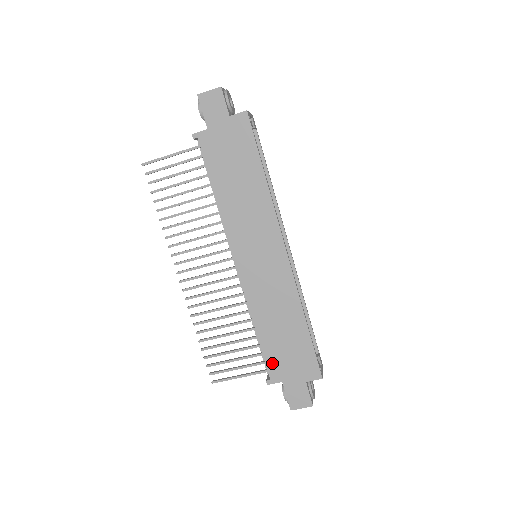
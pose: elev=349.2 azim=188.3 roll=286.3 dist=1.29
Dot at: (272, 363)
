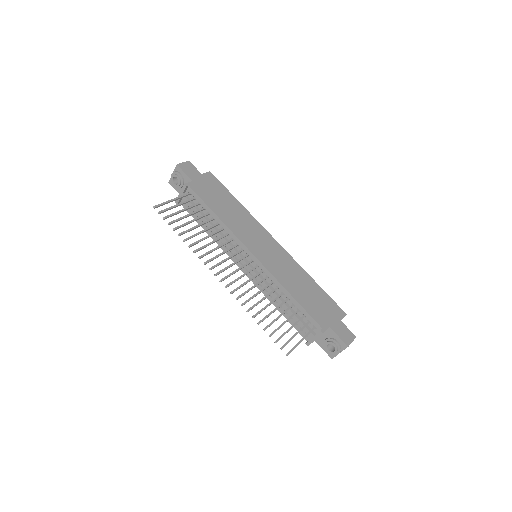
Dot at: (315, 315)
